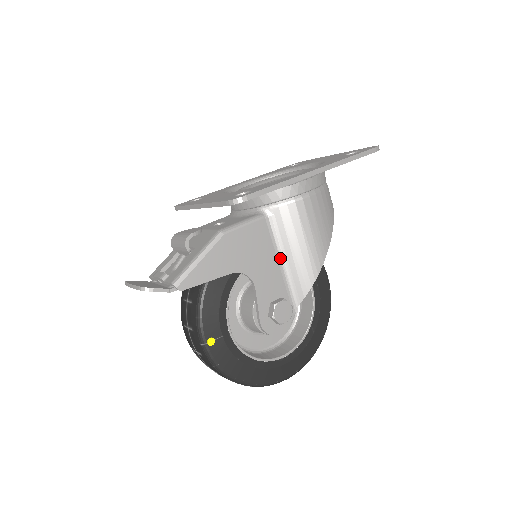
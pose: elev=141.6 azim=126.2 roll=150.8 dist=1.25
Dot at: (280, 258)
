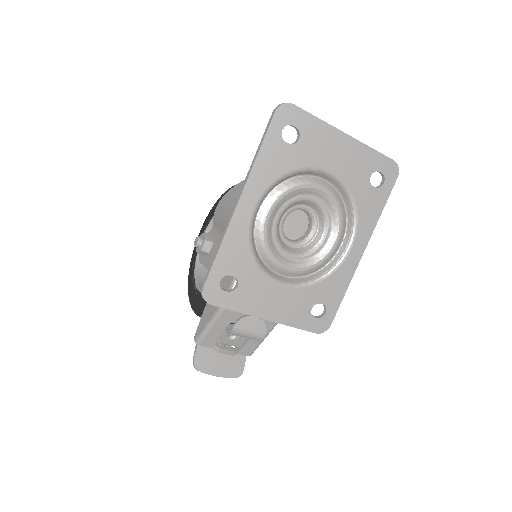
Dot at: occluded
